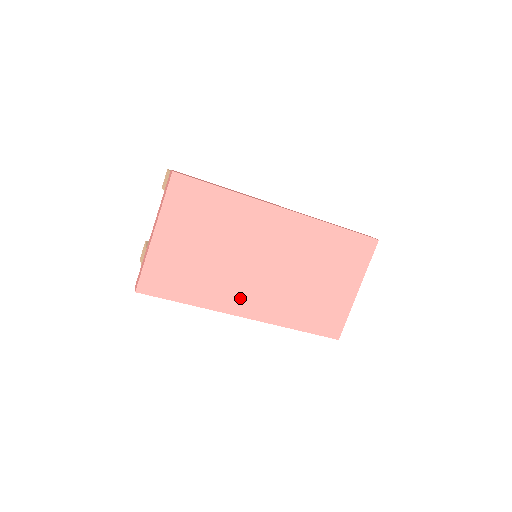
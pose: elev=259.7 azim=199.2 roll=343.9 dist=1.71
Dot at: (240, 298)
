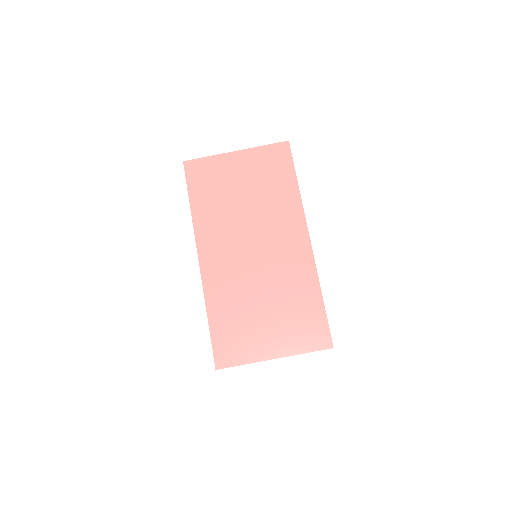
Dot at: (215, 245)
